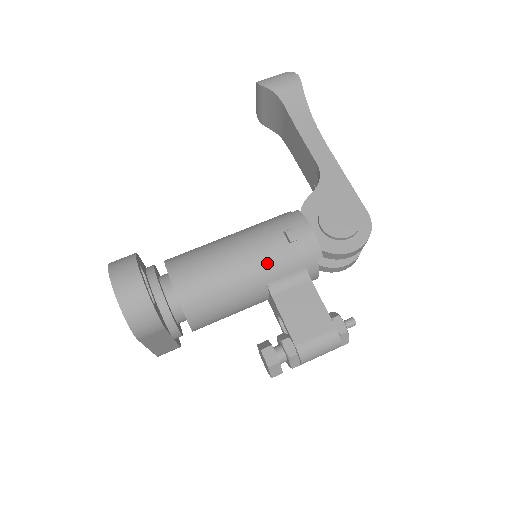
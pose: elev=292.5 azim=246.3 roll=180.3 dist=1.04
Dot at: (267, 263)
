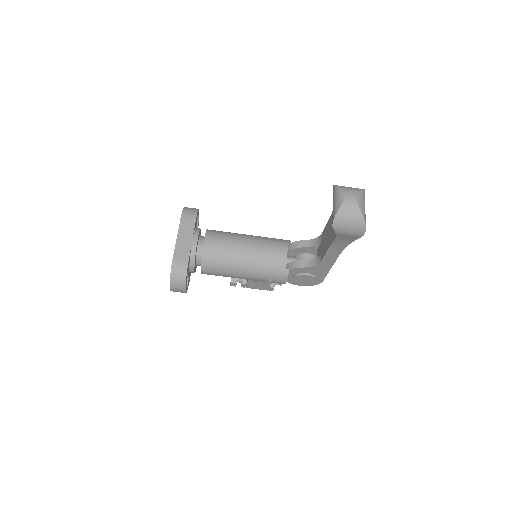
Dot at: occluded
